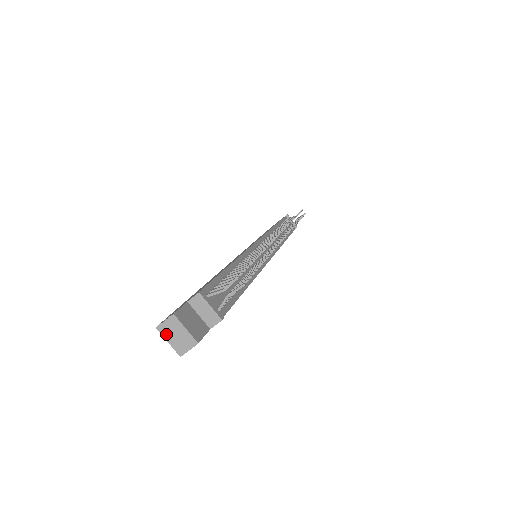
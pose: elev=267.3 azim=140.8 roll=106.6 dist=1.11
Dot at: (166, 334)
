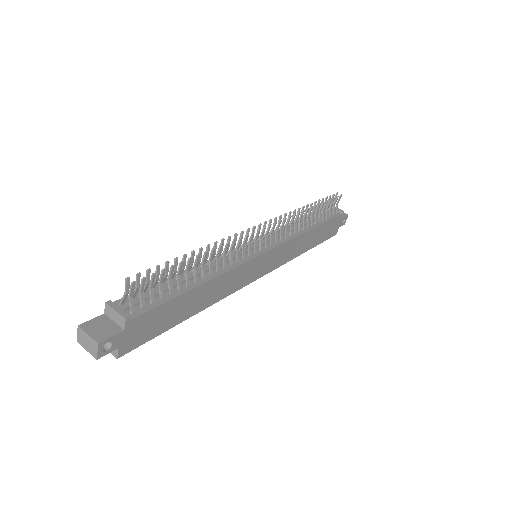
Dot at: (83, 344)
